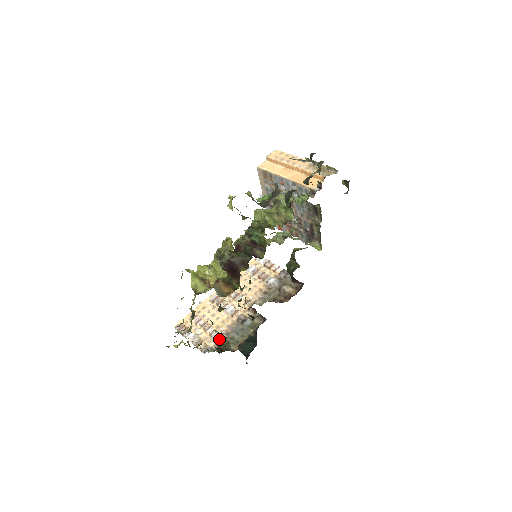
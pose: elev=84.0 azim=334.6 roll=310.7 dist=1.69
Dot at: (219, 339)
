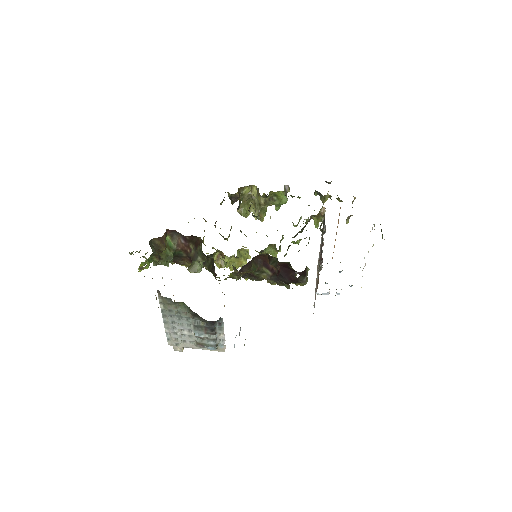
Dot at: occluded
